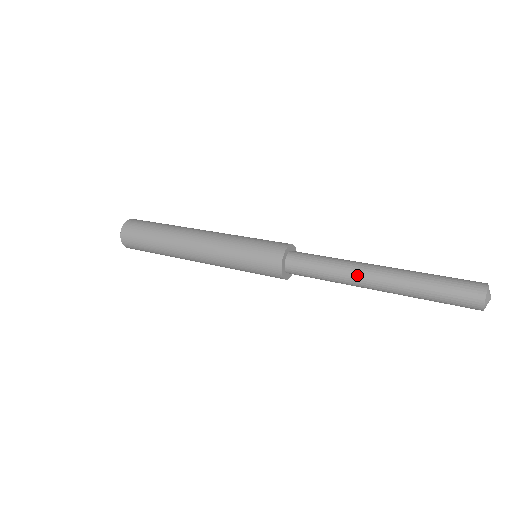
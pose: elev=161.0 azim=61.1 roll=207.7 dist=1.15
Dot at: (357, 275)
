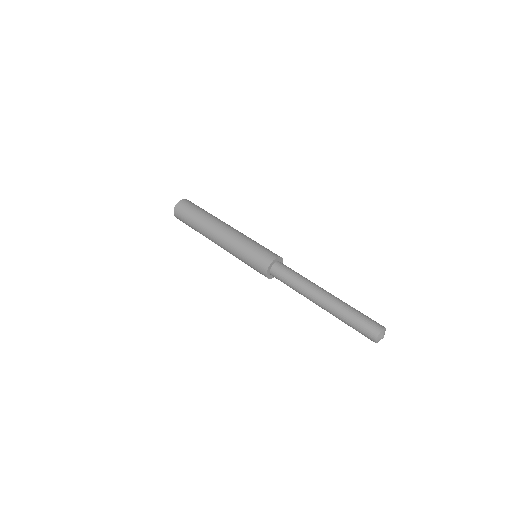
Dot at: (313, 289)
